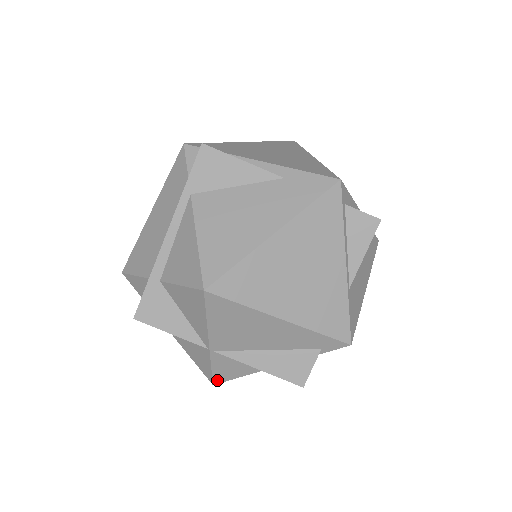
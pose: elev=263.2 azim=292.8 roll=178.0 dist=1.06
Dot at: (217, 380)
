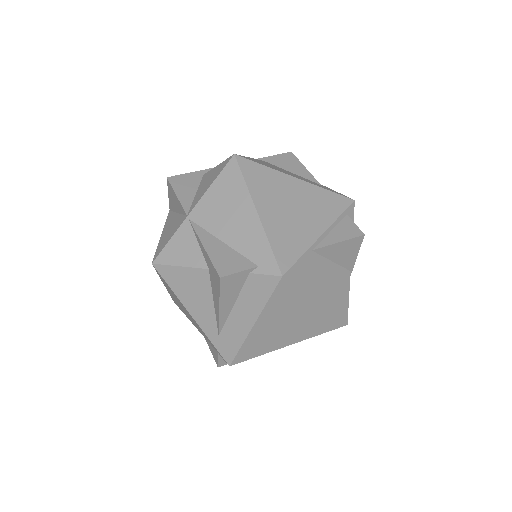
Dot at: (160, 259)
